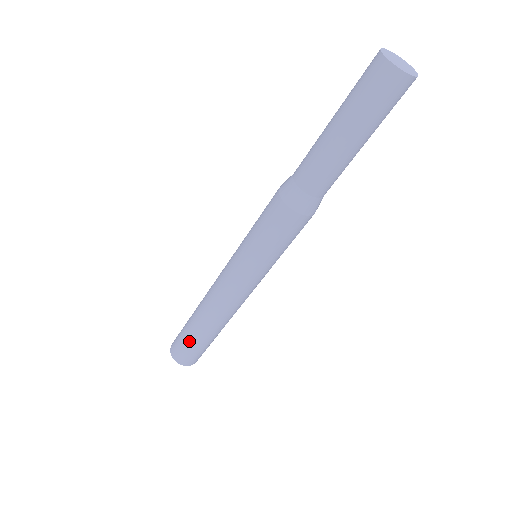
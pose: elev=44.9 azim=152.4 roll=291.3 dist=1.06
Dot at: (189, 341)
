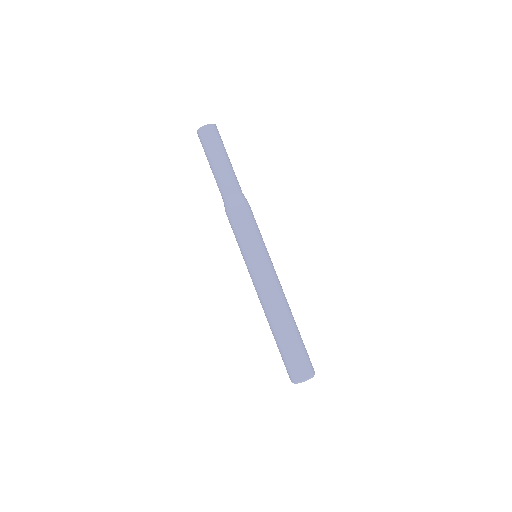
Dot at: (286, 351)
